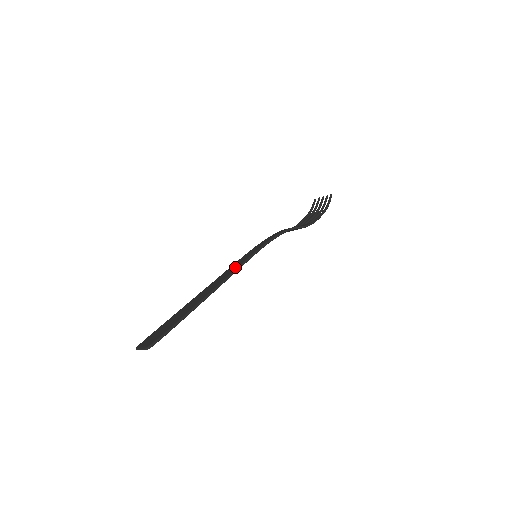
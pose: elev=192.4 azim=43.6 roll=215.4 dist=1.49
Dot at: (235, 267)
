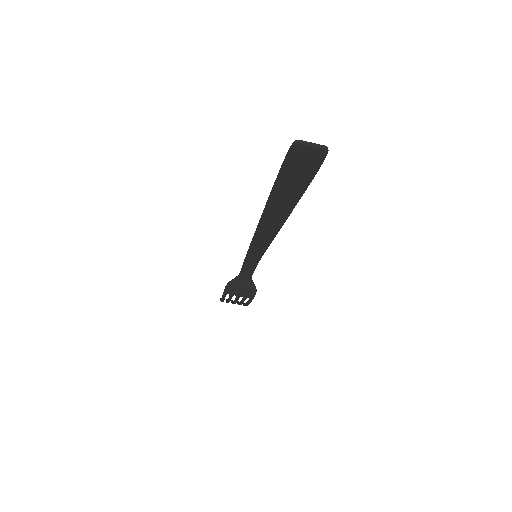
Dot at: occluded
